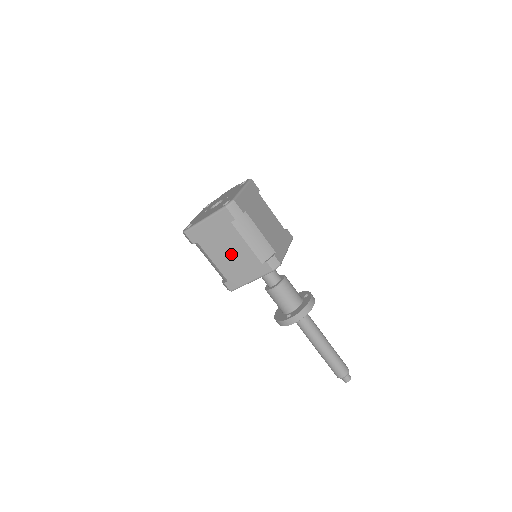
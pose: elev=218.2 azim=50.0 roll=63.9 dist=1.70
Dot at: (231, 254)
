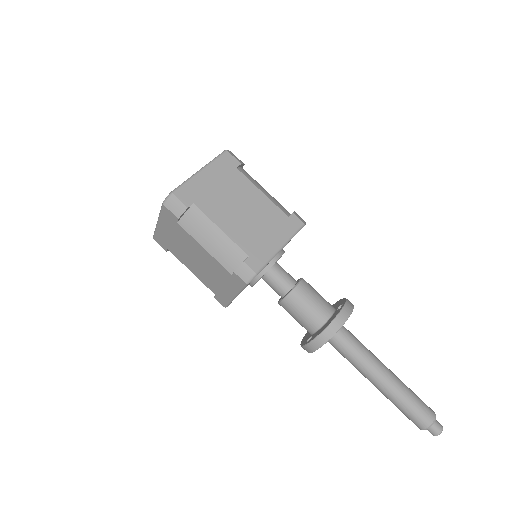
Dot at: (200, 262)
